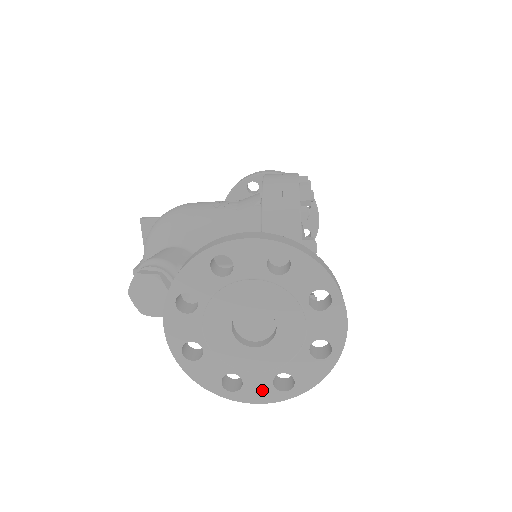
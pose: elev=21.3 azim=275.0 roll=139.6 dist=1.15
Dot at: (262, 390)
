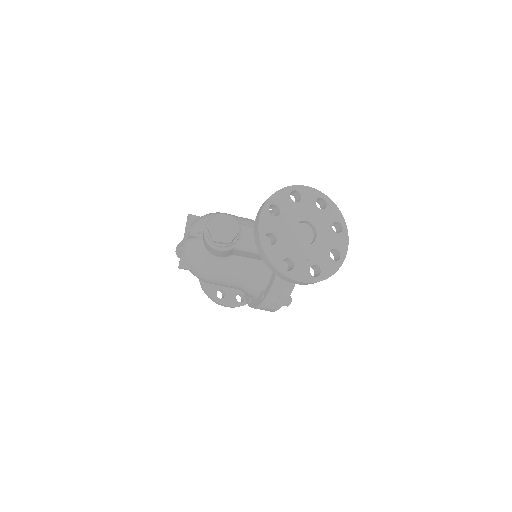
Dot at: (303, 273)
